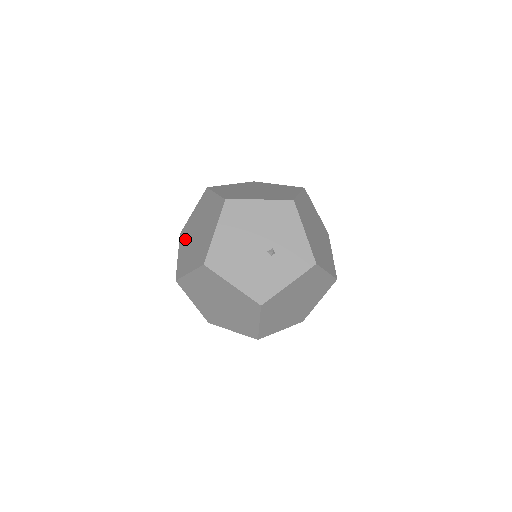
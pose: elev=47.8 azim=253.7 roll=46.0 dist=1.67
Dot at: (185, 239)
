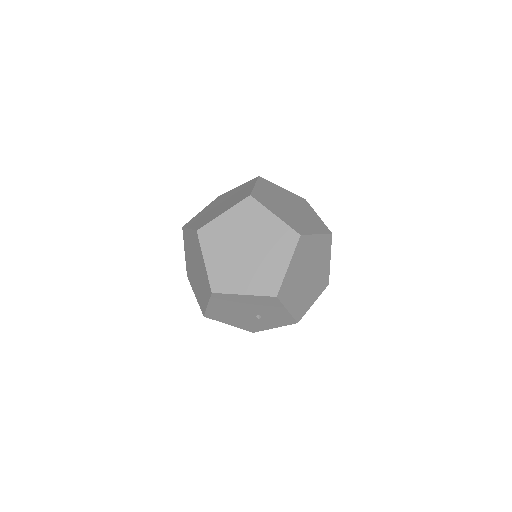
Dot at: (187, 249)
